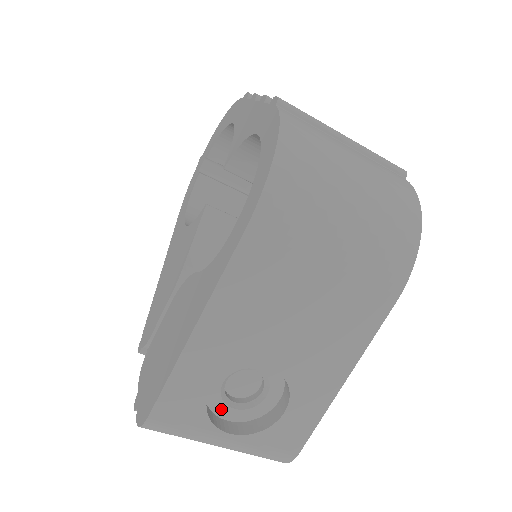
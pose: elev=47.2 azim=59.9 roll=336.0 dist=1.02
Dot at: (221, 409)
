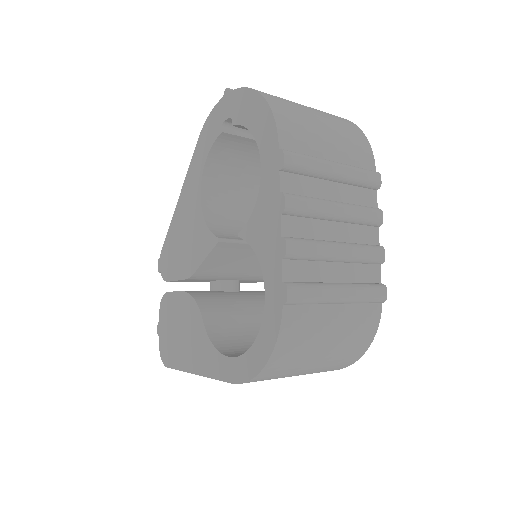
Dot at: occluded
